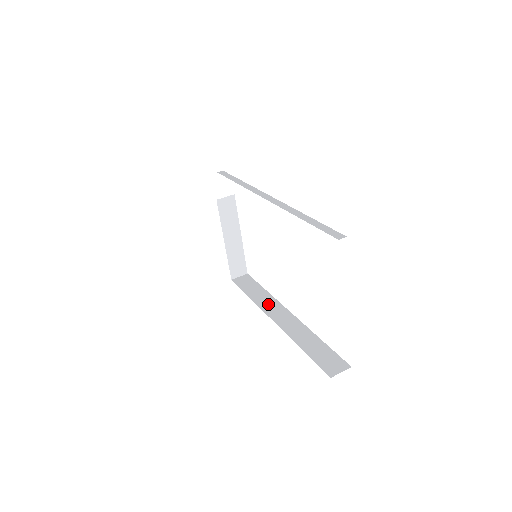
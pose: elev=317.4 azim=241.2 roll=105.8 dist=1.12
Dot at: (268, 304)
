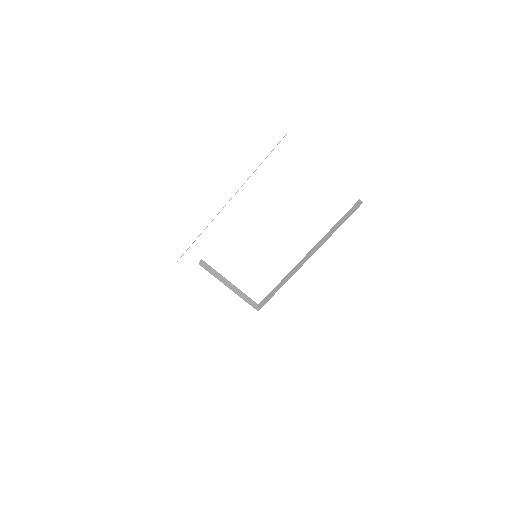
Dot at: (293, 271)
